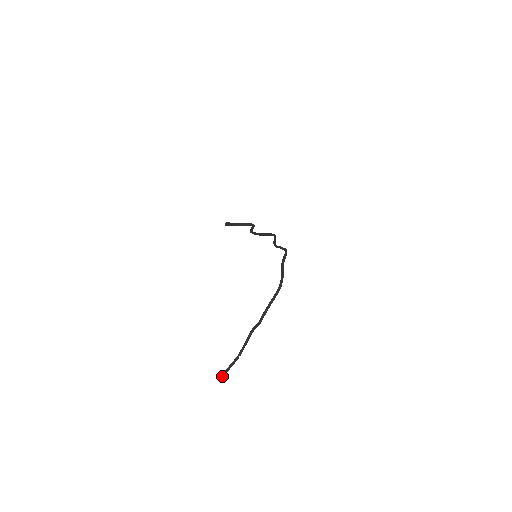
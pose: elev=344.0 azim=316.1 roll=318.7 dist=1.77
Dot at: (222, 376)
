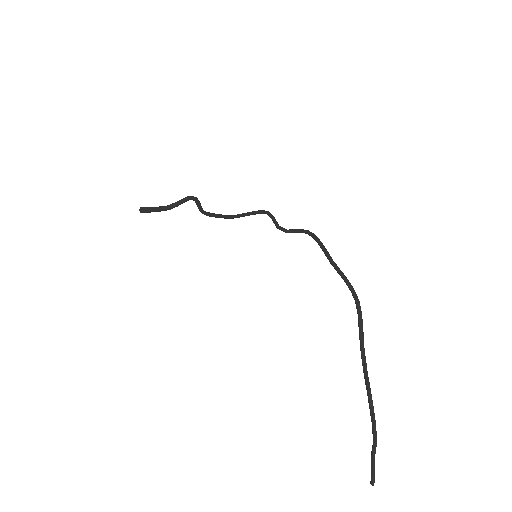
Dot at: (373, 481)
